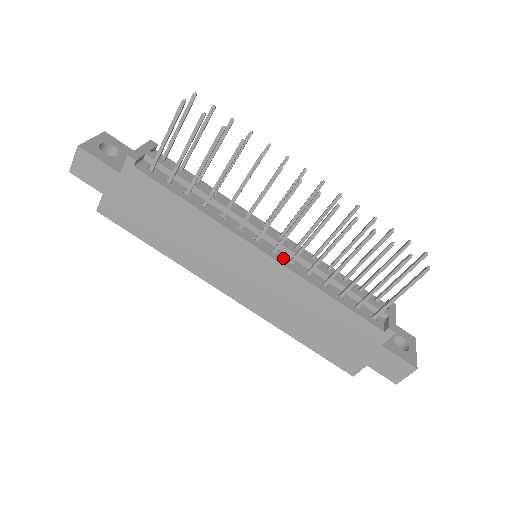
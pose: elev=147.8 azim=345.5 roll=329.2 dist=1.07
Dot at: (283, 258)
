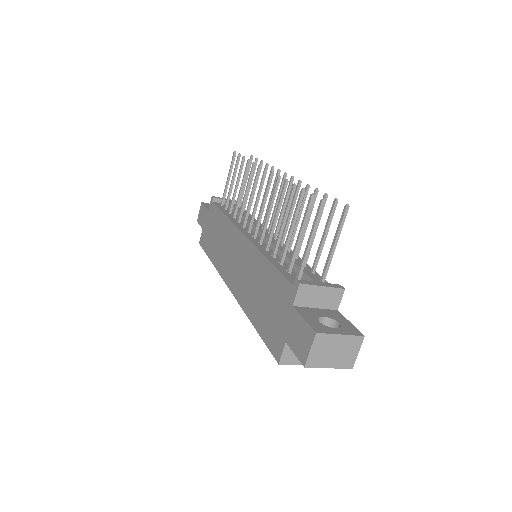
Dot at: (257, 241)
